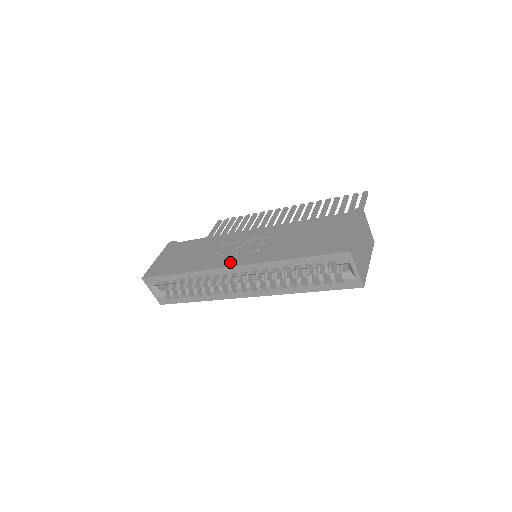
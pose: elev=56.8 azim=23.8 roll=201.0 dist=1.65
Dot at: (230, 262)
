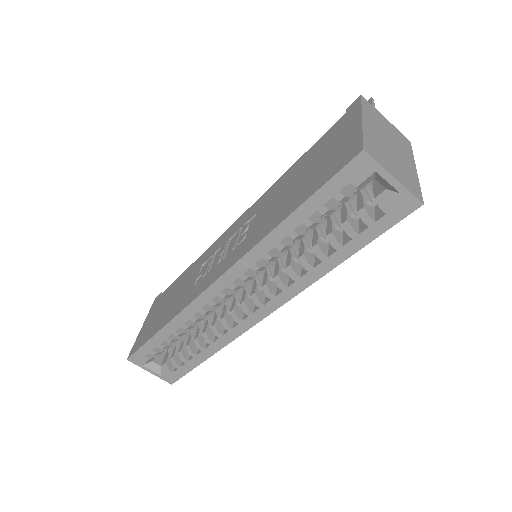
Dot at: (212, 277)
